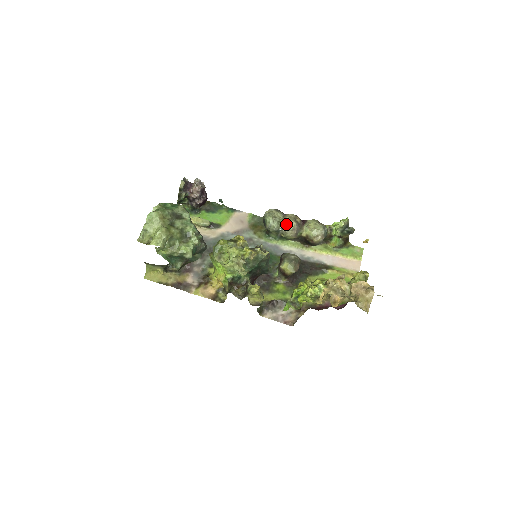
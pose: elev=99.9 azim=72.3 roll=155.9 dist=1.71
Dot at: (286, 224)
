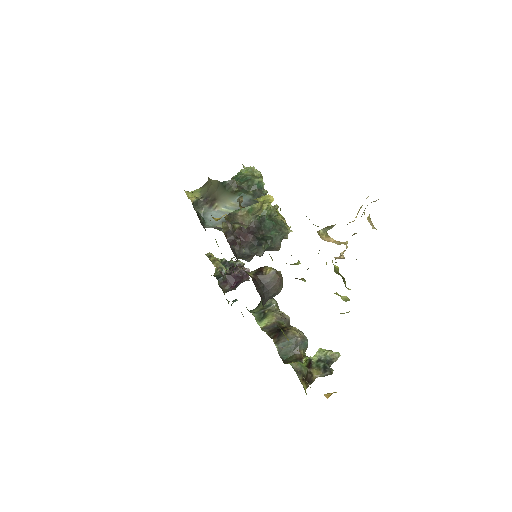
Dot at: occluded
